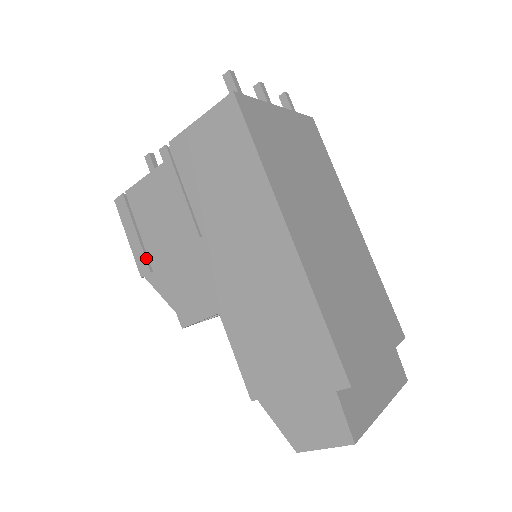
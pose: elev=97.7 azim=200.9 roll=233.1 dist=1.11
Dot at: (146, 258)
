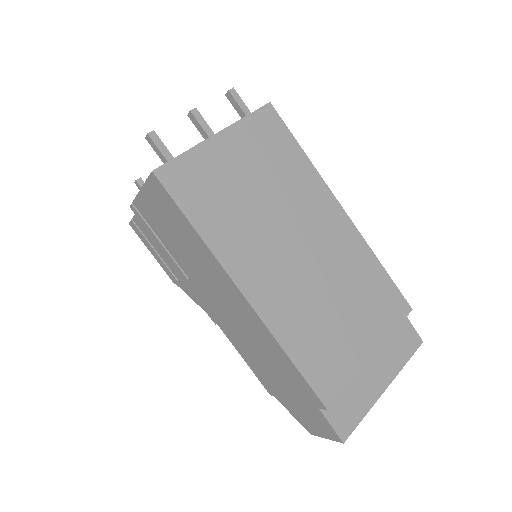
Dot at: (170, 270)
